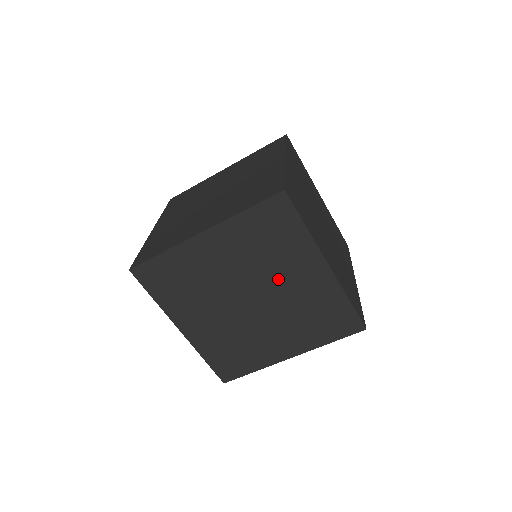
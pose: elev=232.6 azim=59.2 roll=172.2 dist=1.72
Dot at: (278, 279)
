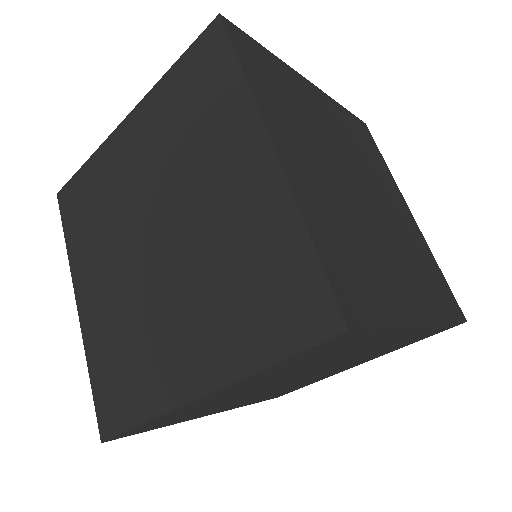
Dot at: (197, 191)
